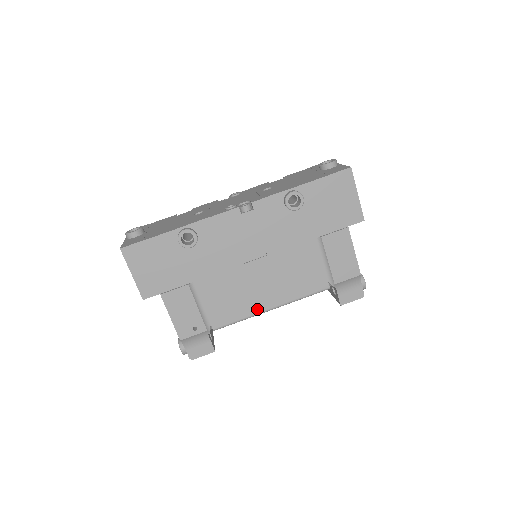
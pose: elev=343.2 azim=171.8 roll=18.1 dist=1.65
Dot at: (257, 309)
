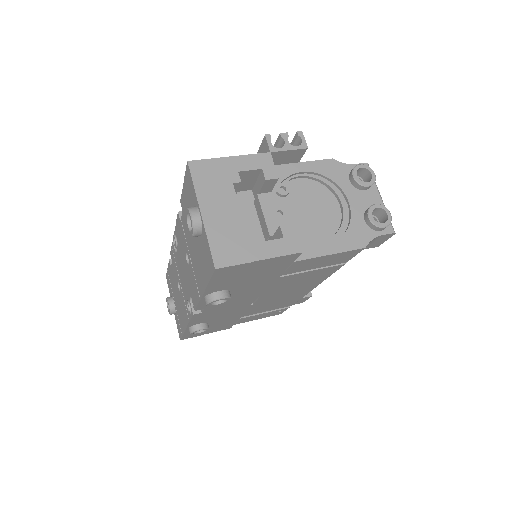
Dot at: (304, 293)
